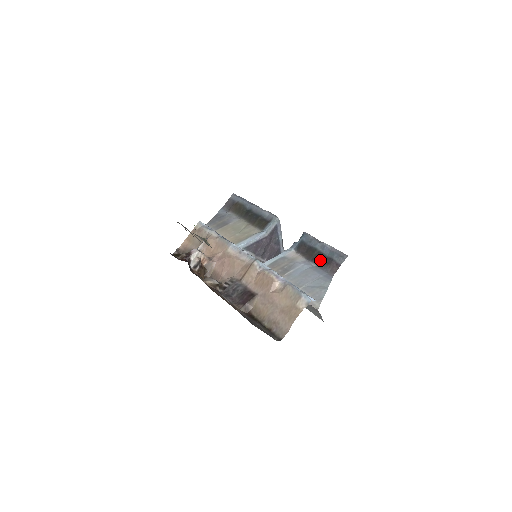
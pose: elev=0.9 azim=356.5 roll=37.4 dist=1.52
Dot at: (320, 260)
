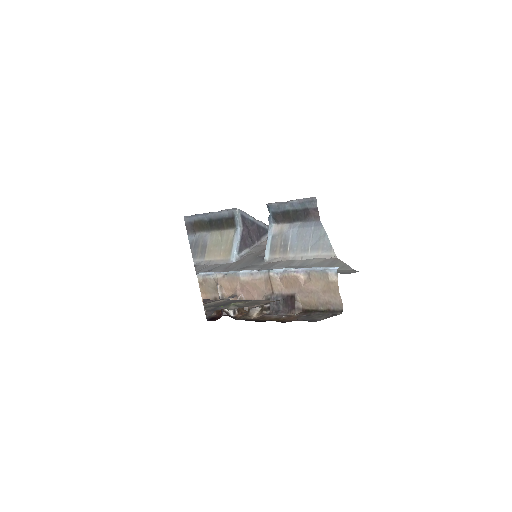
Dot at: (299, 216)
